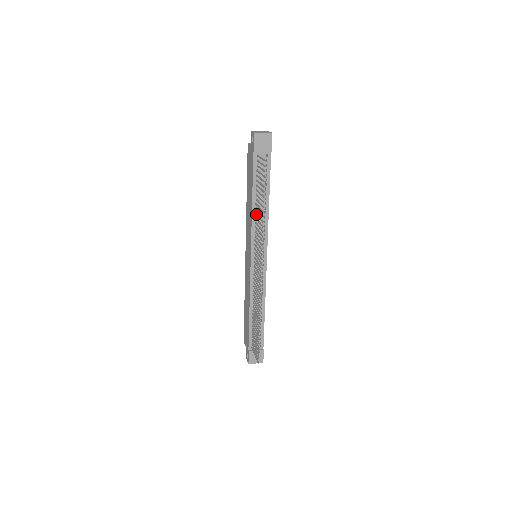
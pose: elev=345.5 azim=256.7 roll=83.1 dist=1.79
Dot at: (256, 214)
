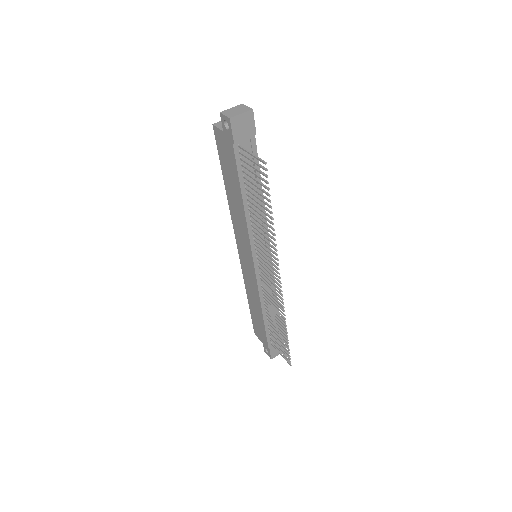
Dot at: (253, 218)
